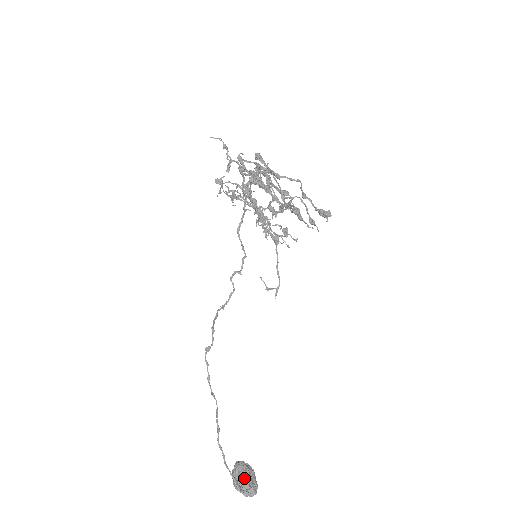
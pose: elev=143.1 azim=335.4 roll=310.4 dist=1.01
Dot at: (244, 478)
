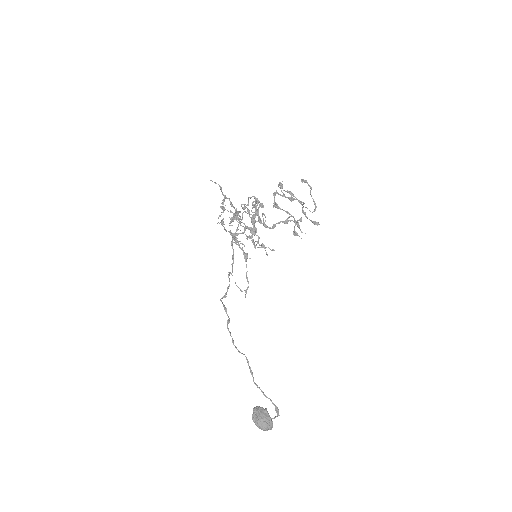
Dot at: (266, 415)
